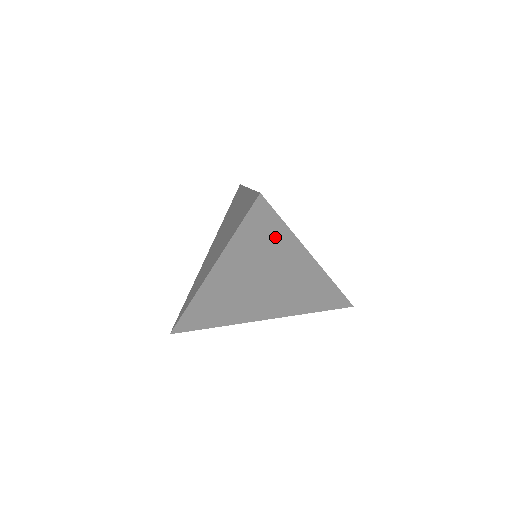
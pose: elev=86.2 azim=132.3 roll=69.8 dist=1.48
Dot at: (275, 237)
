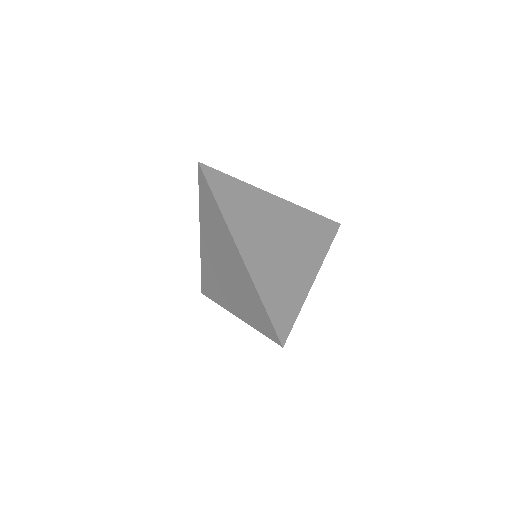
Dot at: occluded
